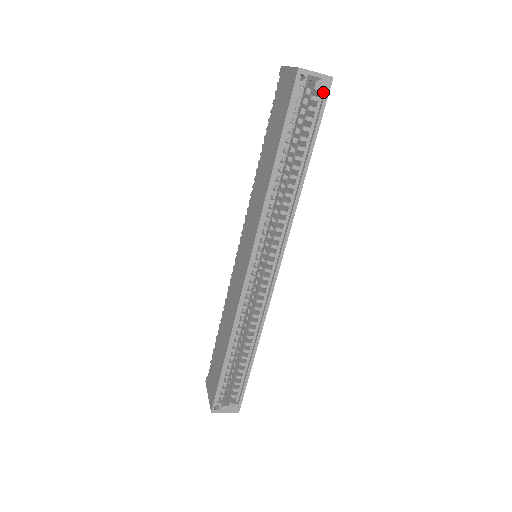
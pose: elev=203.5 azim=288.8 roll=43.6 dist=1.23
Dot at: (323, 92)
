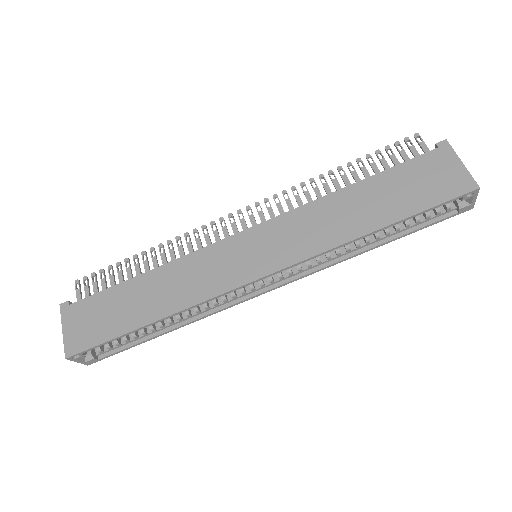
Dot at: (456, 209)
